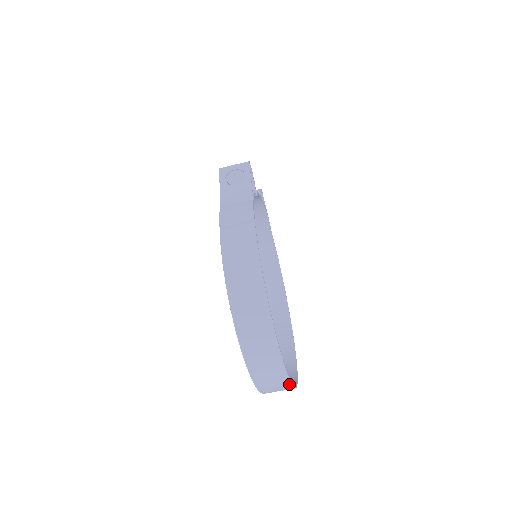
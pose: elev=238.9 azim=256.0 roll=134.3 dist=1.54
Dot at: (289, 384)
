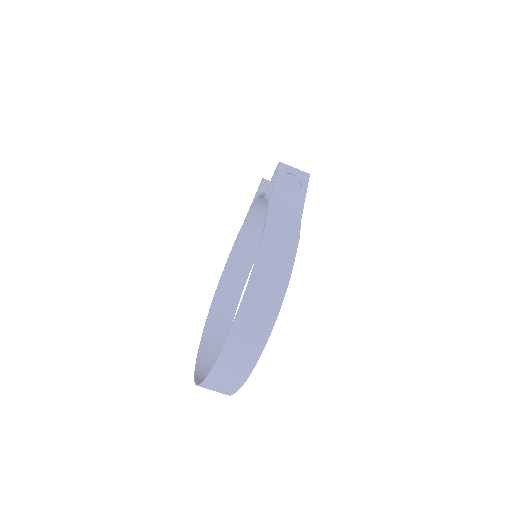
Dot at: (229, 394)
